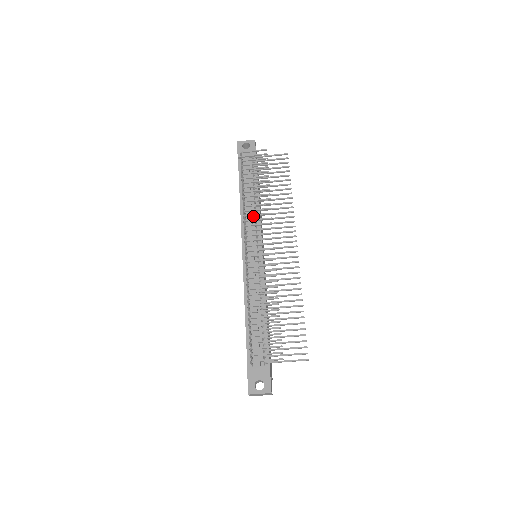
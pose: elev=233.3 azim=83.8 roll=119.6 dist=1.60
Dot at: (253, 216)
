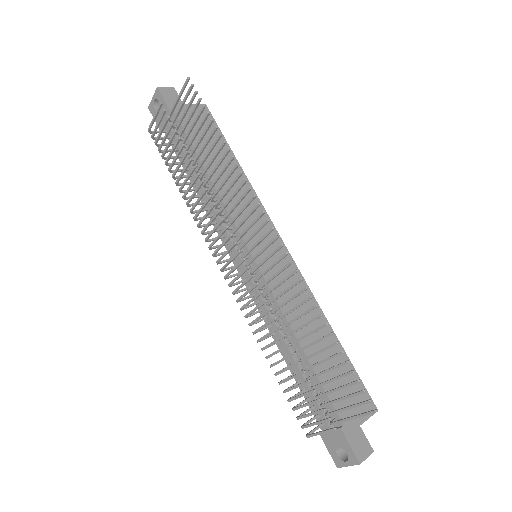
Dot at: occluded
